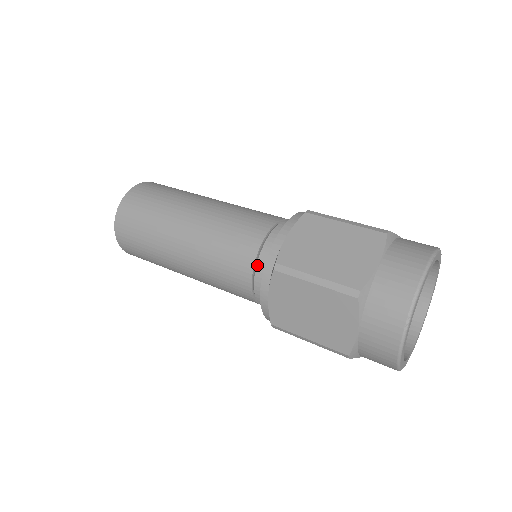
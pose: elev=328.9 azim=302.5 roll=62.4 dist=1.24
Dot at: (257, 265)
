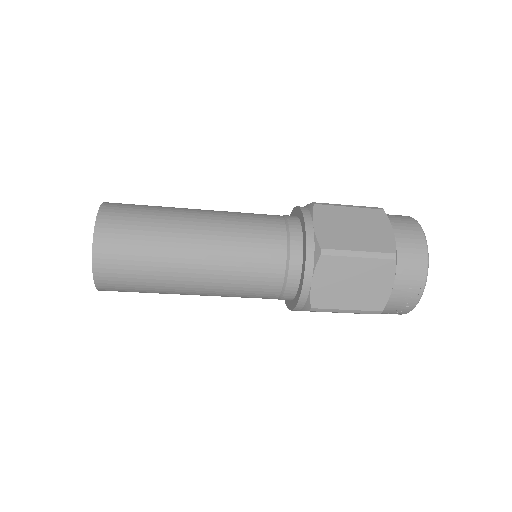
Dot at: (288, 219)
